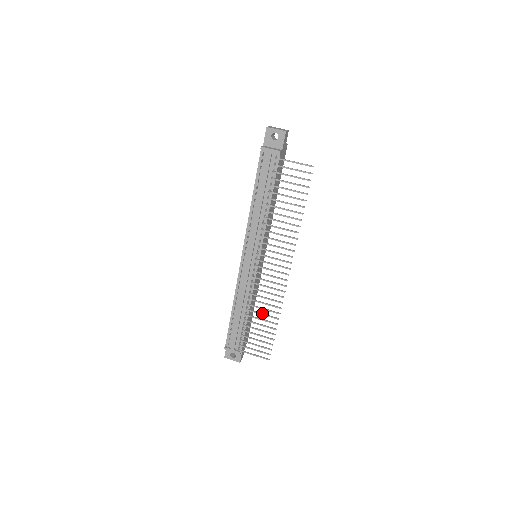
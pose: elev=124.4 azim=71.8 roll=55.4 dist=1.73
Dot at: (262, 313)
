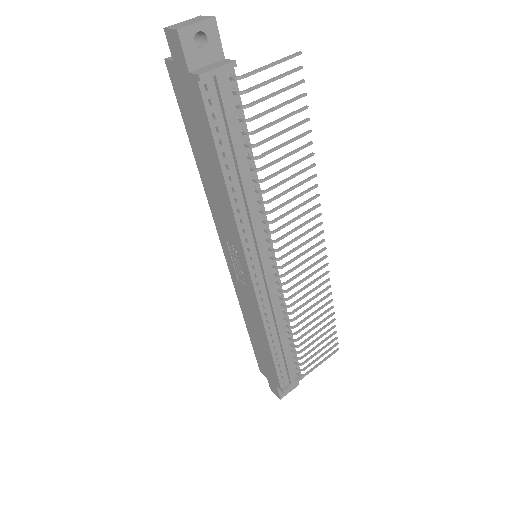
Dot at: (311, 313)
